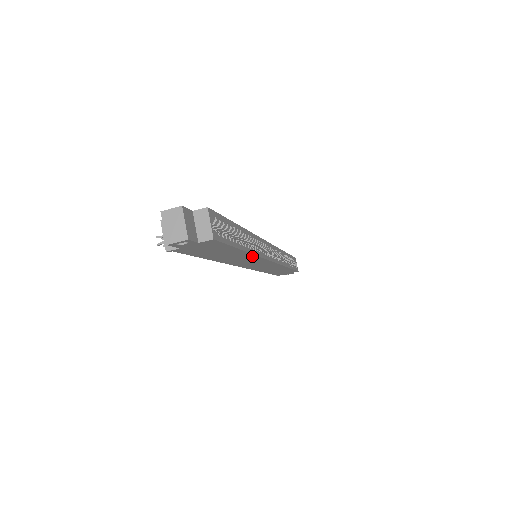
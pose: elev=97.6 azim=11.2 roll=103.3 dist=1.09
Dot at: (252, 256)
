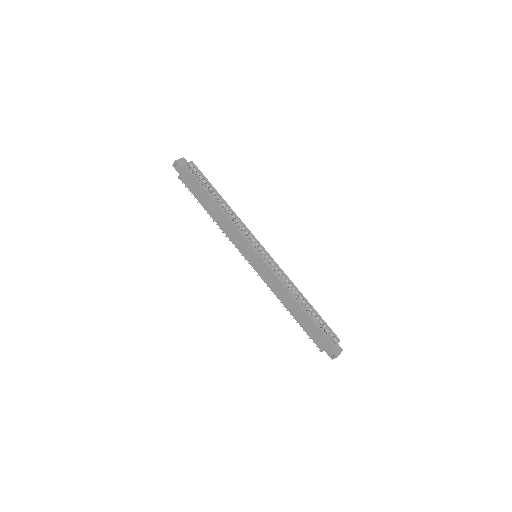
Dot at: (226, 218)
